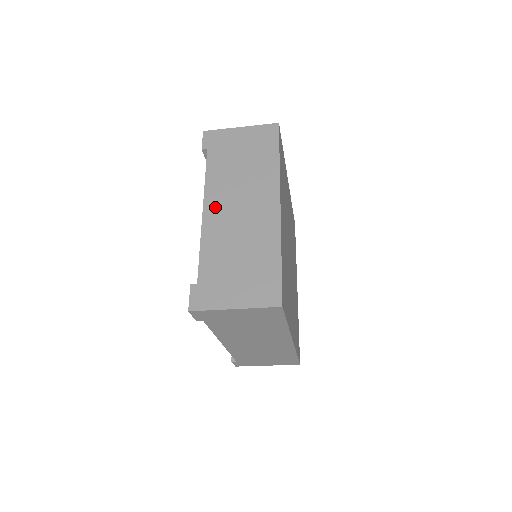
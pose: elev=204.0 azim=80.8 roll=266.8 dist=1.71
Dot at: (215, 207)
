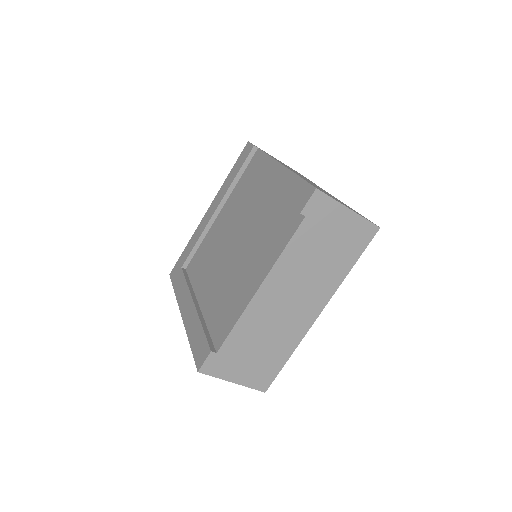
Dot at: occluded
